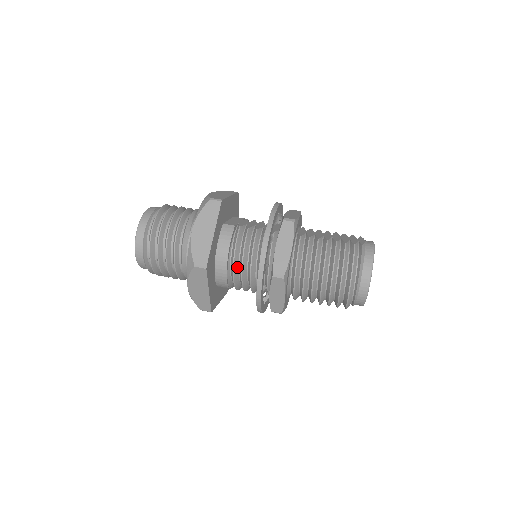
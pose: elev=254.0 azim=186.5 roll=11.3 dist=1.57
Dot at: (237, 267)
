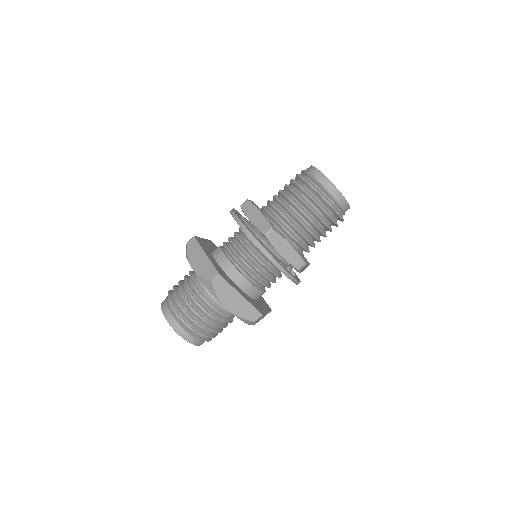
Dot at: (245, 265)
